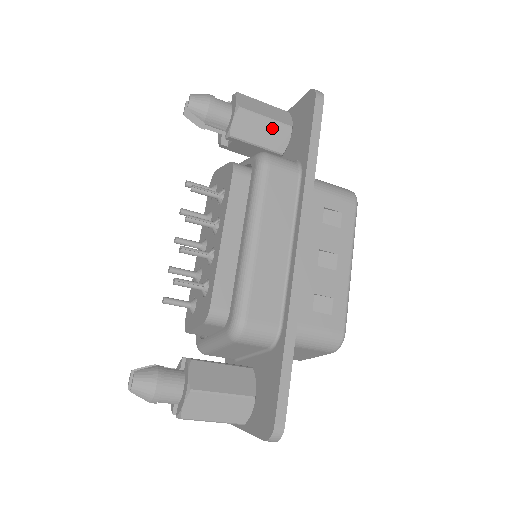
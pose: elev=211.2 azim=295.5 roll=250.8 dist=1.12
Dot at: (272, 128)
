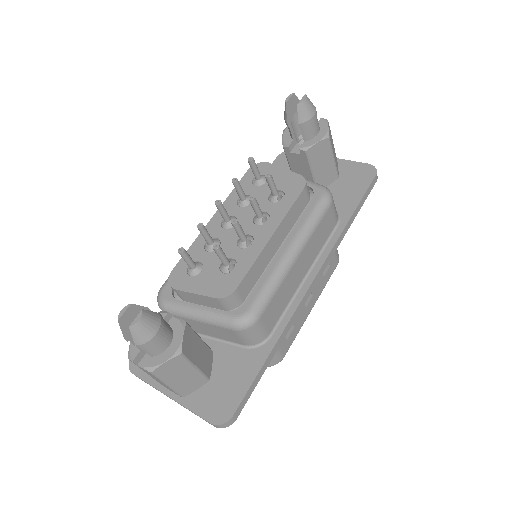
Dot at: (330, 168)
